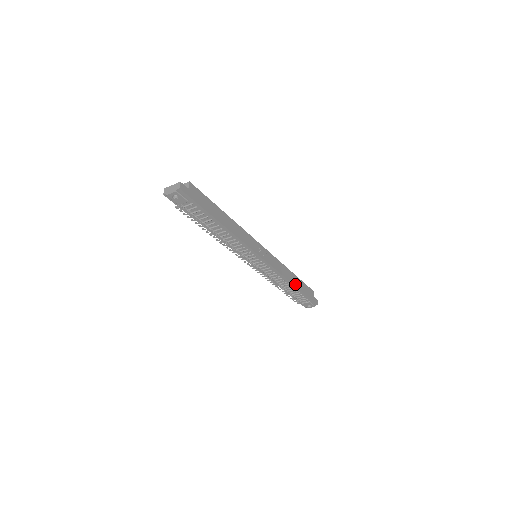
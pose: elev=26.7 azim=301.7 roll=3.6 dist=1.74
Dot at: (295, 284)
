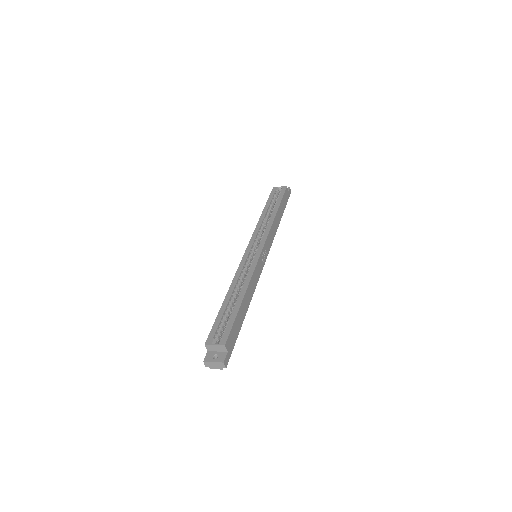
Dot at: (280, 218)
